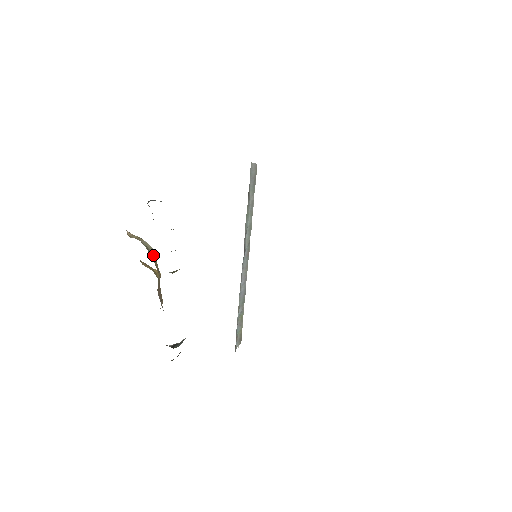
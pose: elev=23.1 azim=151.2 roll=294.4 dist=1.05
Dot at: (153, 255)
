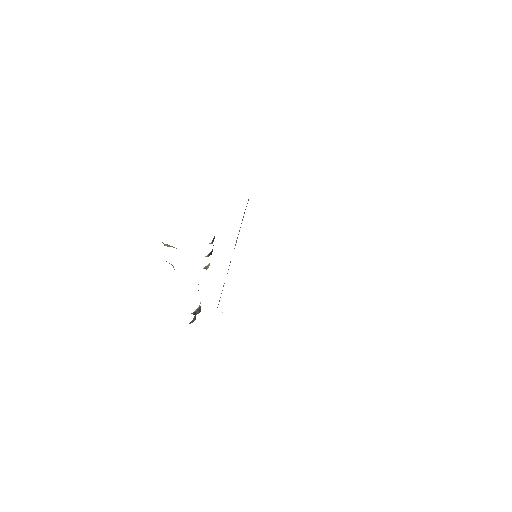
Dot at: occluded
